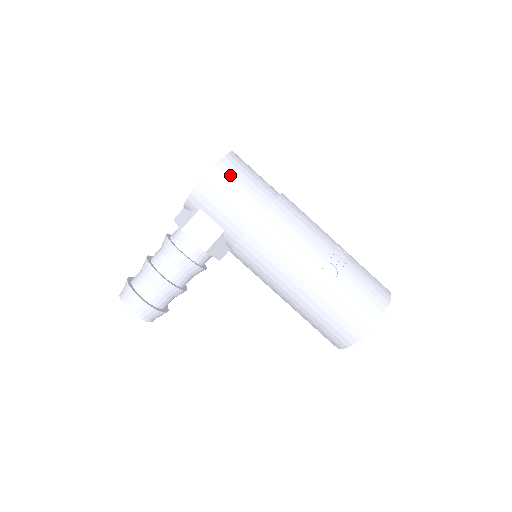
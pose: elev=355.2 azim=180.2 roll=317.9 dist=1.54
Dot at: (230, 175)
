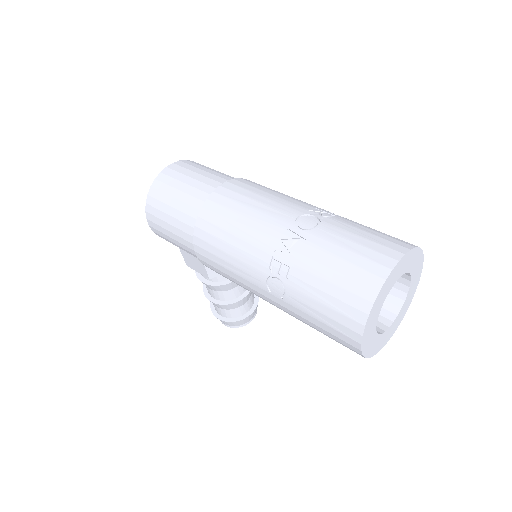
Dot at: (158, 214)
